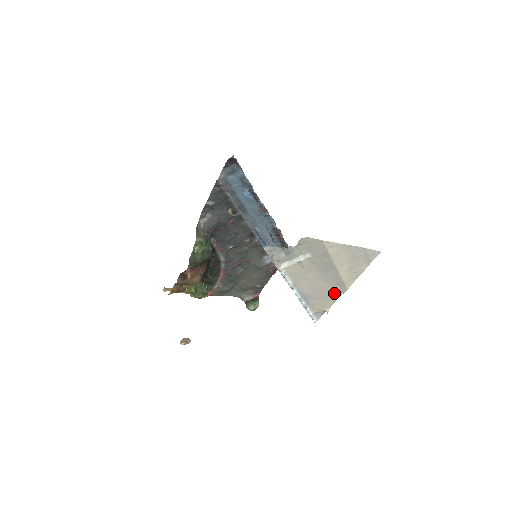
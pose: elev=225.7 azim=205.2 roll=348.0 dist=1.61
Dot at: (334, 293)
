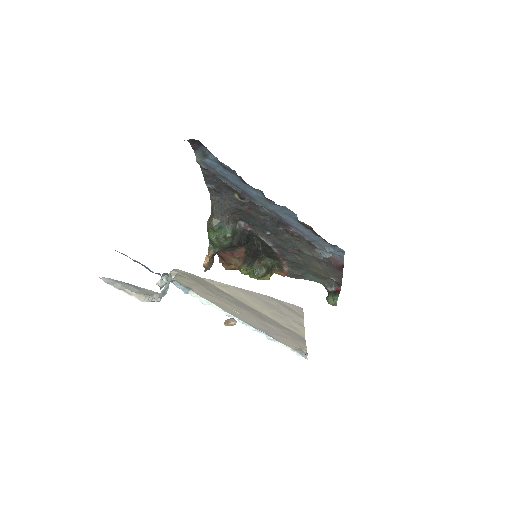
Dot at: (293, 336)
